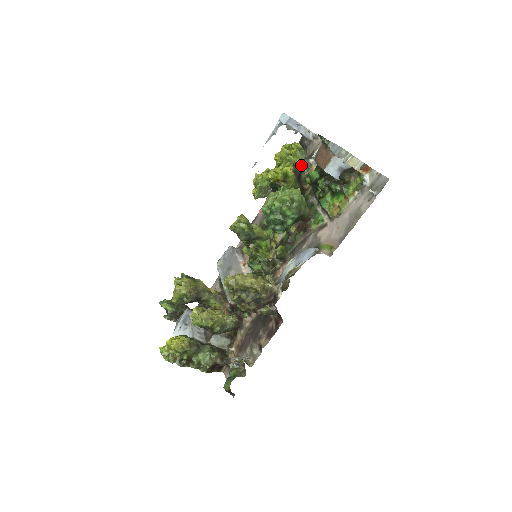
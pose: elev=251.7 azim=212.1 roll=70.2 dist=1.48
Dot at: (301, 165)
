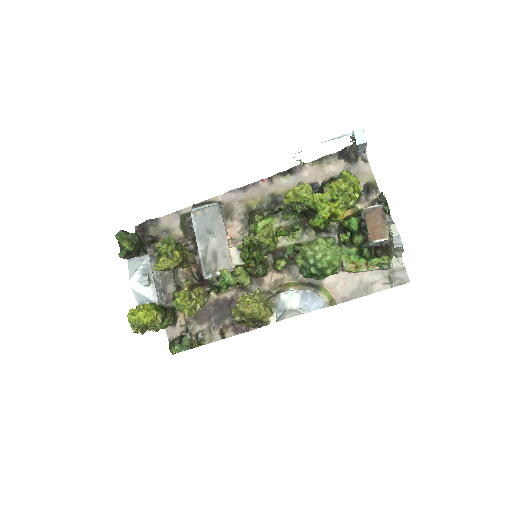
Dot at: (350, 208)
